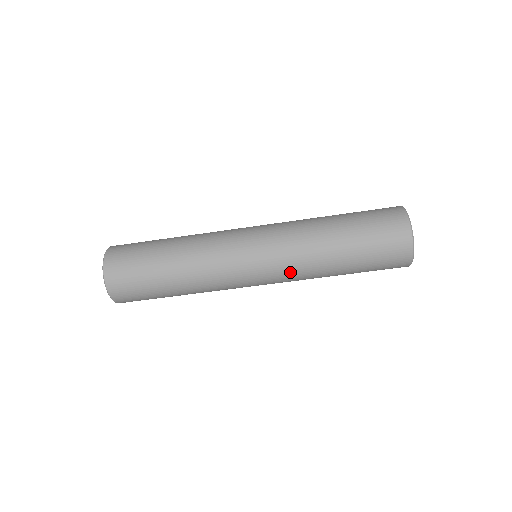
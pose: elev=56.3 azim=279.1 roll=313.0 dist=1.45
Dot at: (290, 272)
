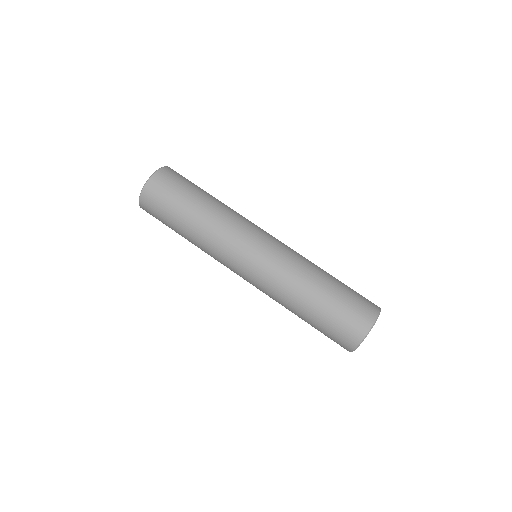
Dot at: (275, 274)
